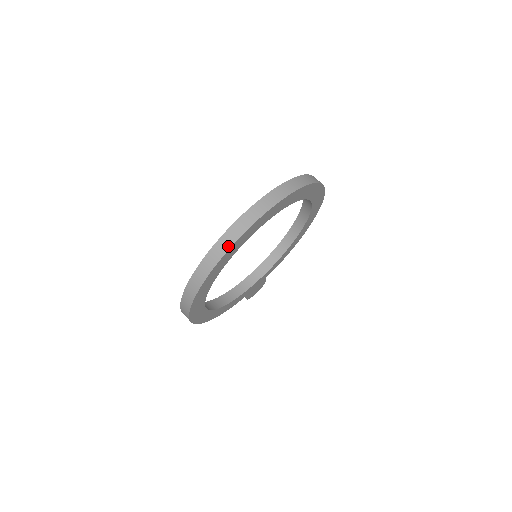
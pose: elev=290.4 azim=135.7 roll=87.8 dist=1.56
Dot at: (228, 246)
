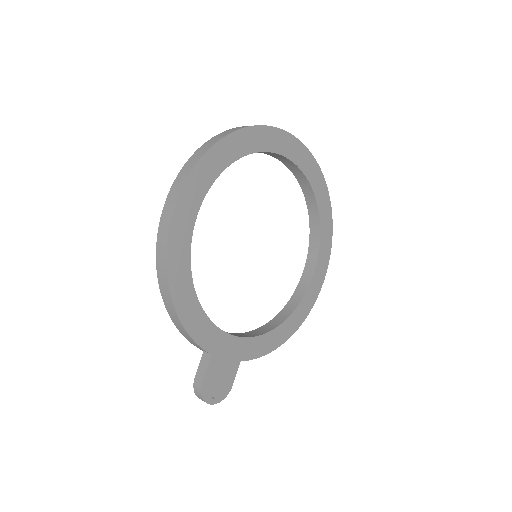
Dot at: (266, 126)
